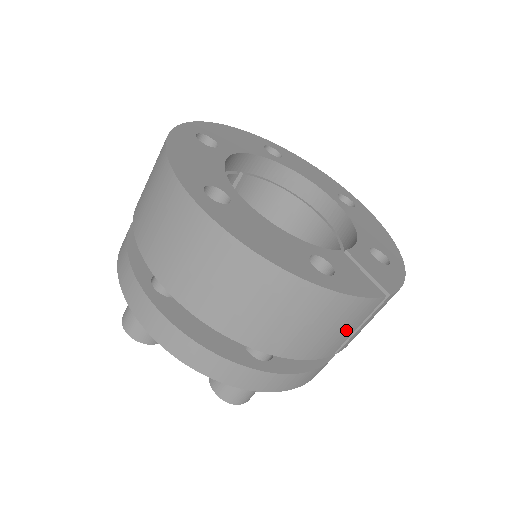
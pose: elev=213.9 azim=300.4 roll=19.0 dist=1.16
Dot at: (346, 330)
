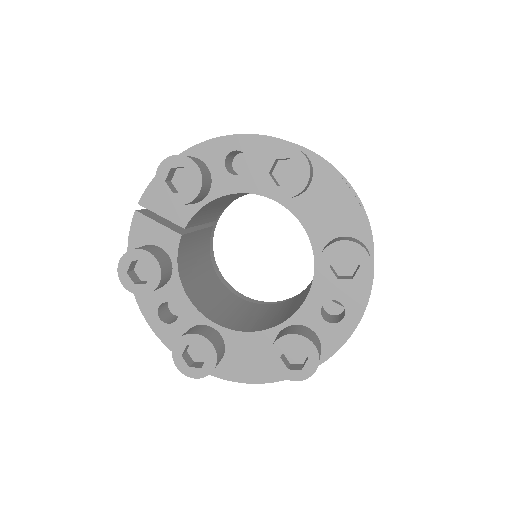
Dot at: occluded
